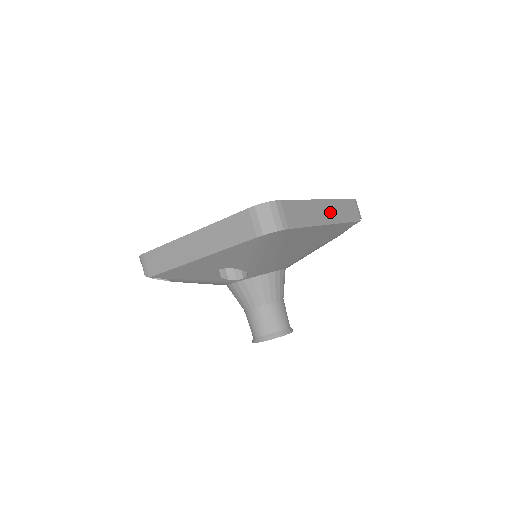
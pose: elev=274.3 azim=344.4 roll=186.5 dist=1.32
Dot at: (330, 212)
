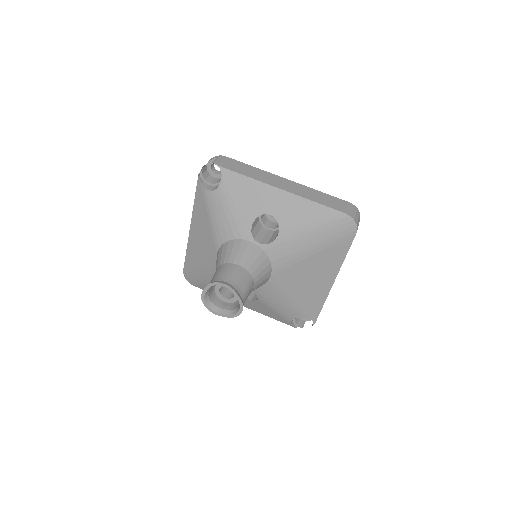
Dot at: occluded
